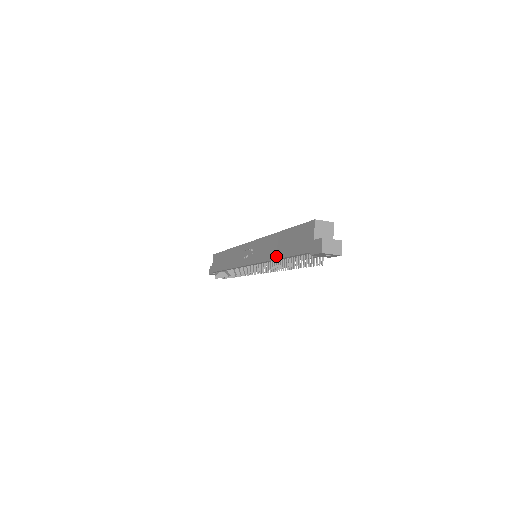
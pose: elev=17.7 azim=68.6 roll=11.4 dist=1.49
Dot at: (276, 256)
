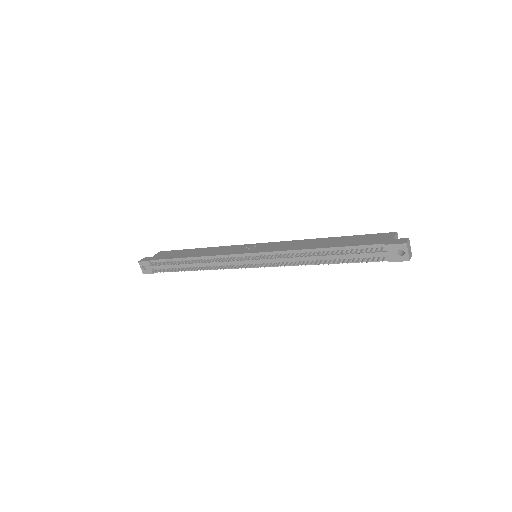
Dot at: (318, 247)
